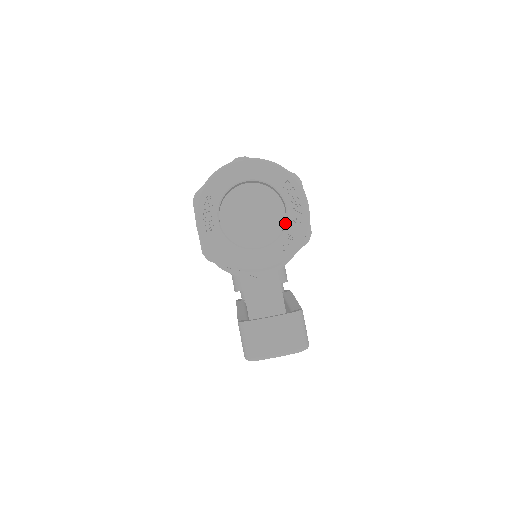
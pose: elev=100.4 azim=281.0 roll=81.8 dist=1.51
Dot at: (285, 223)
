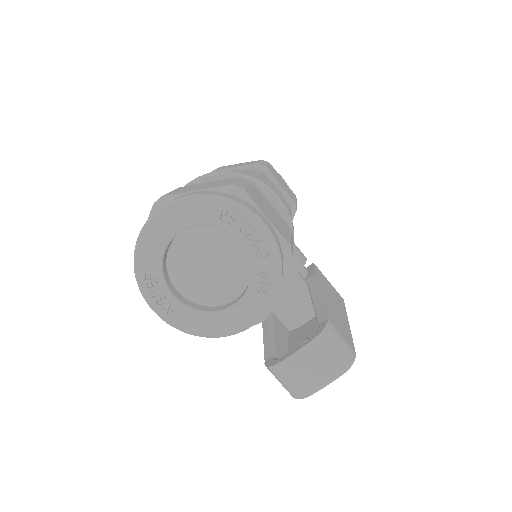
Dot at: occluded
